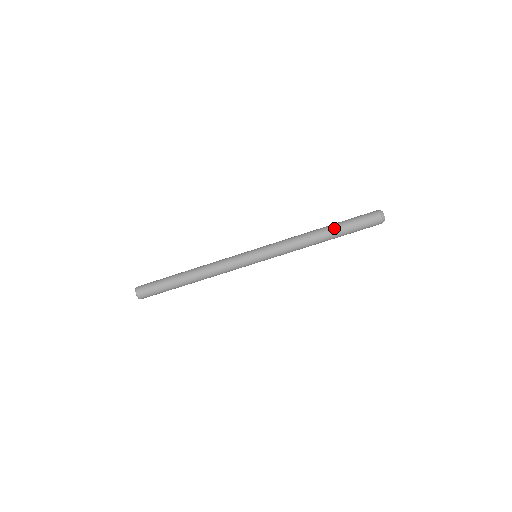
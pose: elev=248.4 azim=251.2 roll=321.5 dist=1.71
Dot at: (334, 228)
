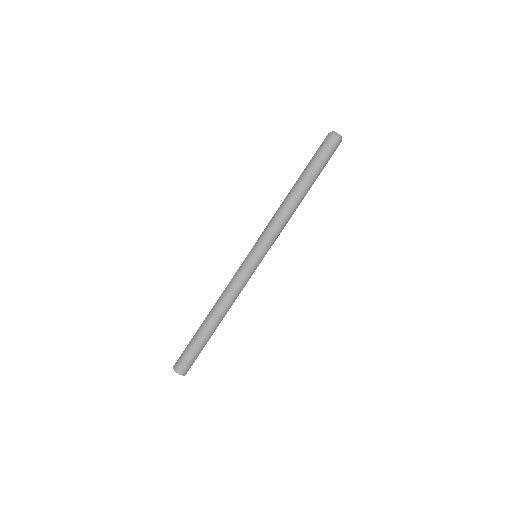
Dot at: (300, 176)
